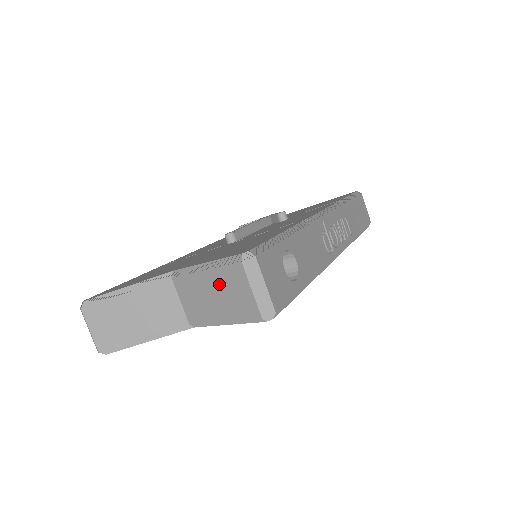
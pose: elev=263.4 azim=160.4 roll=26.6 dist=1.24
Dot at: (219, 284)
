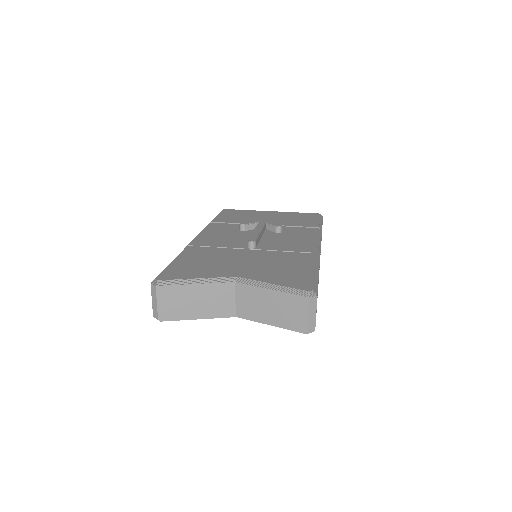
Dot at: (281, 302)
